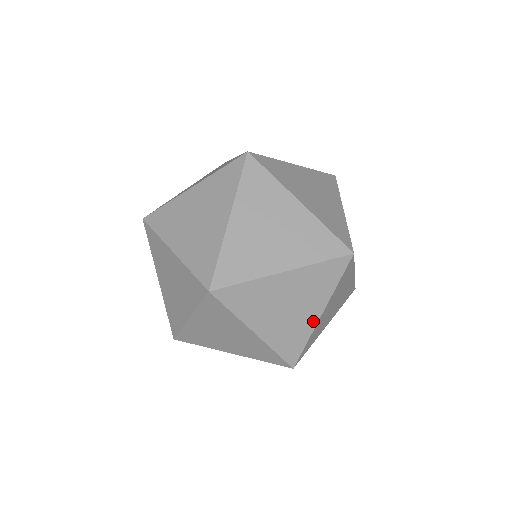
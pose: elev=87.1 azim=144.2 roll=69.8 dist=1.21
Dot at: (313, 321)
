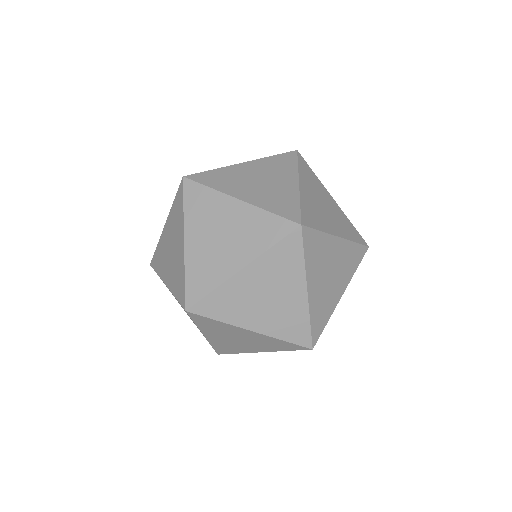
Dot at: (252, 351)
